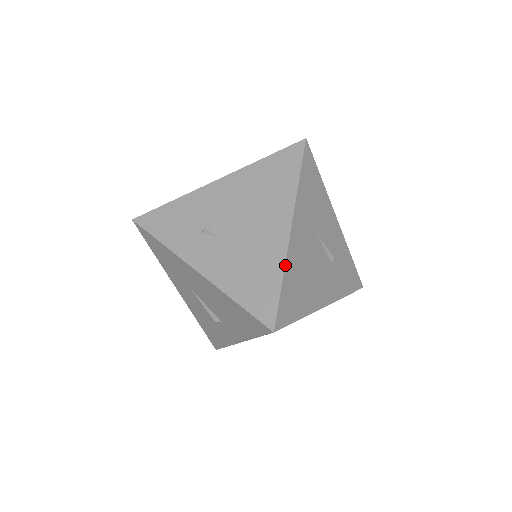
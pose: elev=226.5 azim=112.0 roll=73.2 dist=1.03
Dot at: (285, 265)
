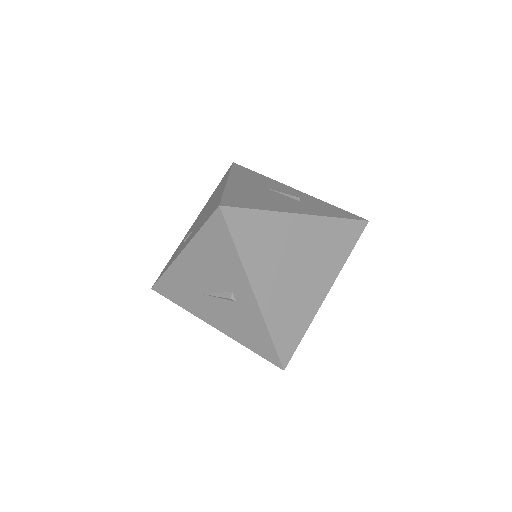
Dot at: (225, 189)
